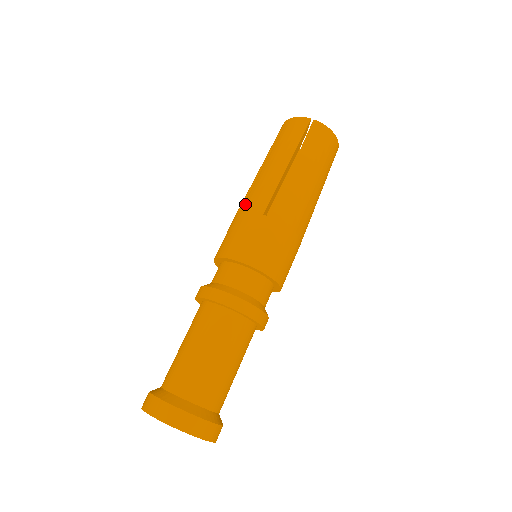
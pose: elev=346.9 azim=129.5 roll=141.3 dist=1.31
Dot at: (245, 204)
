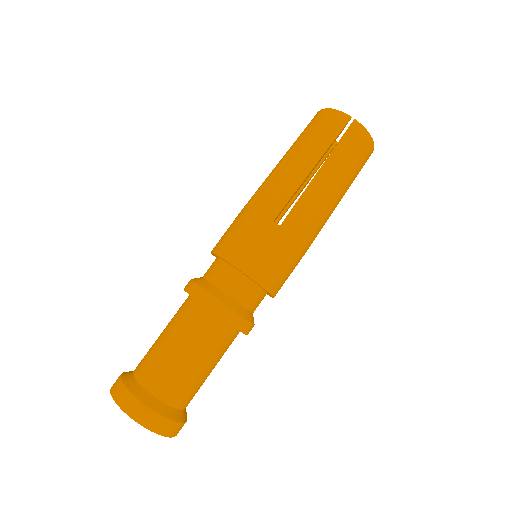
Dot at: (257, 201)
